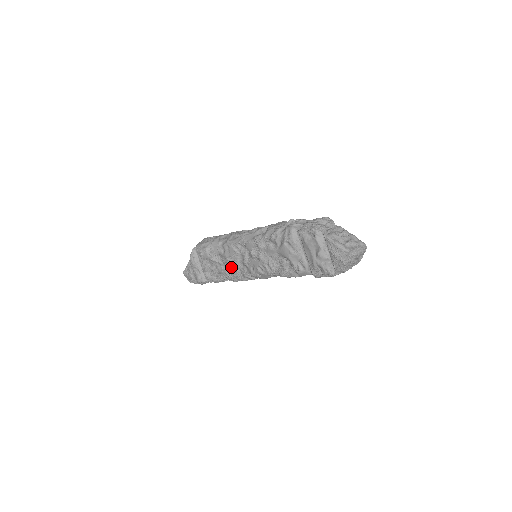
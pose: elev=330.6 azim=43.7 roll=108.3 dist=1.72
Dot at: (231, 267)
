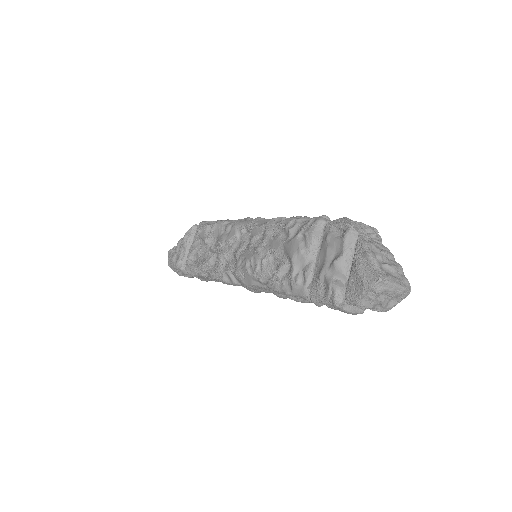
Dot at: (219, 254)
